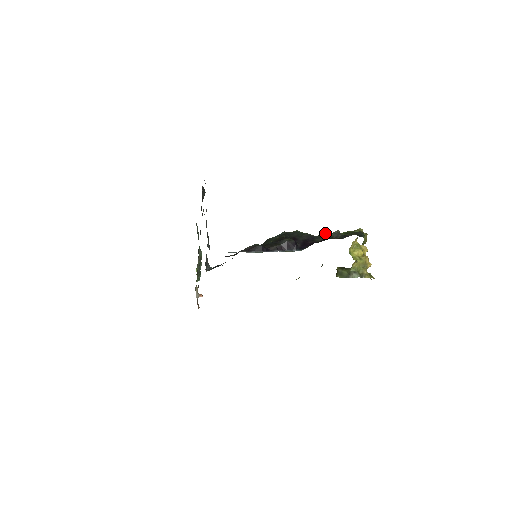
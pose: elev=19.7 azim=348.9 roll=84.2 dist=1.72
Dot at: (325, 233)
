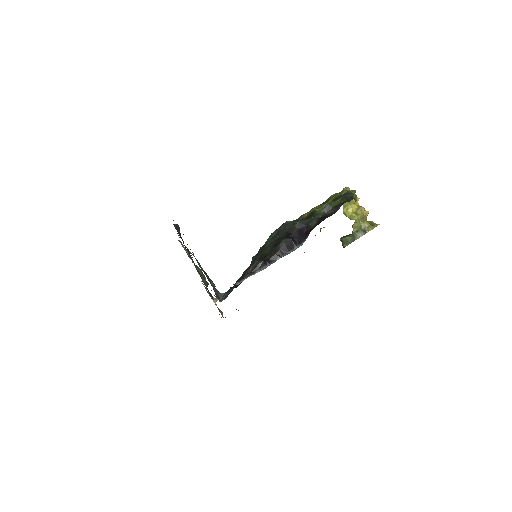
Dot at: (315, 212)
